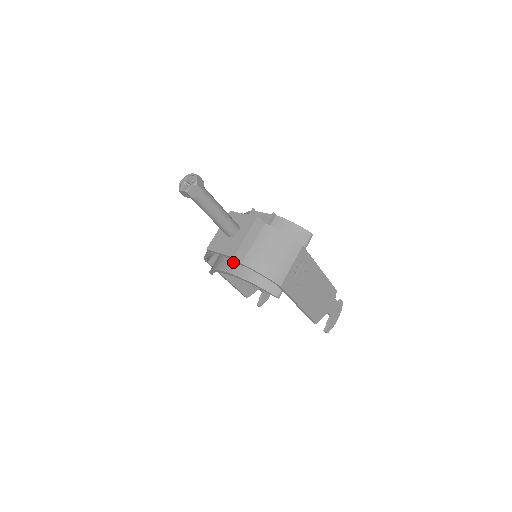
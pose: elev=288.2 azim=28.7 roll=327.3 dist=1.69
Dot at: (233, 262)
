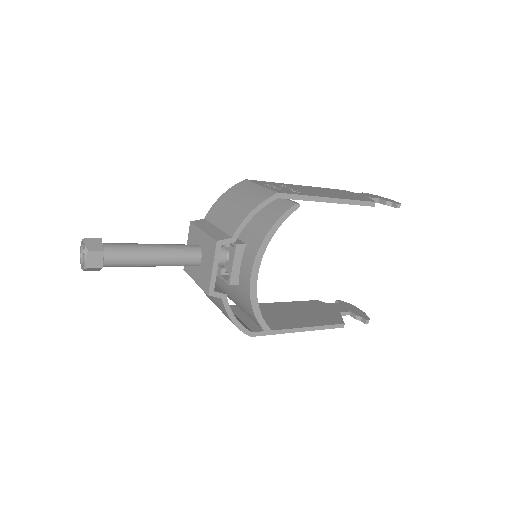
Dot at: (242, 269)
